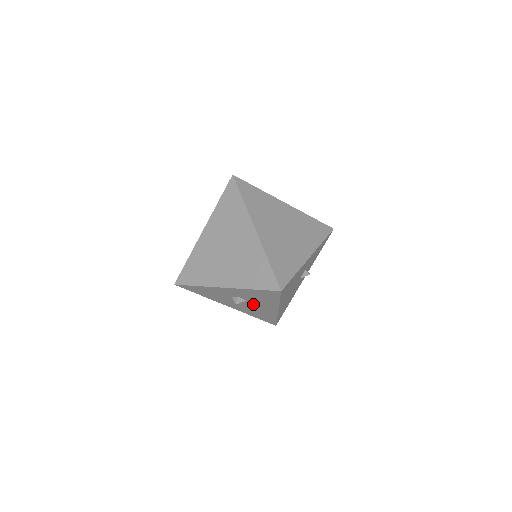
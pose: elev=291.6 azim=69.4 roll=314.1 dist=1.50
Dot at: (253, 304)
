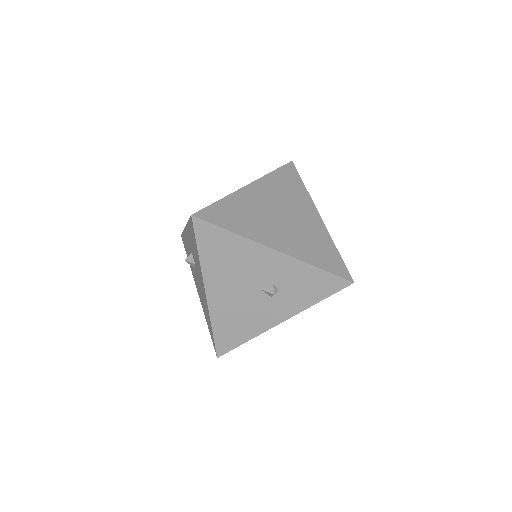
Dot at: occluded
